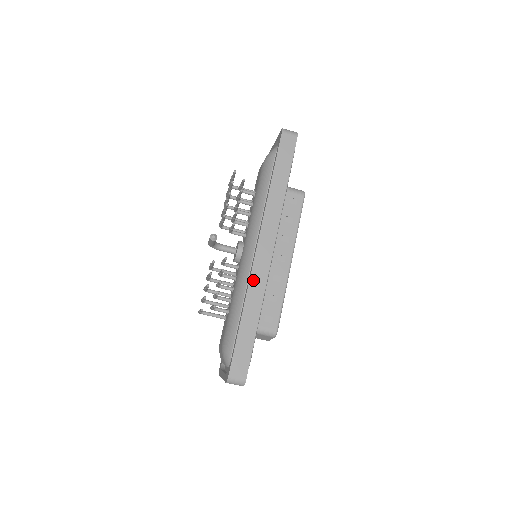
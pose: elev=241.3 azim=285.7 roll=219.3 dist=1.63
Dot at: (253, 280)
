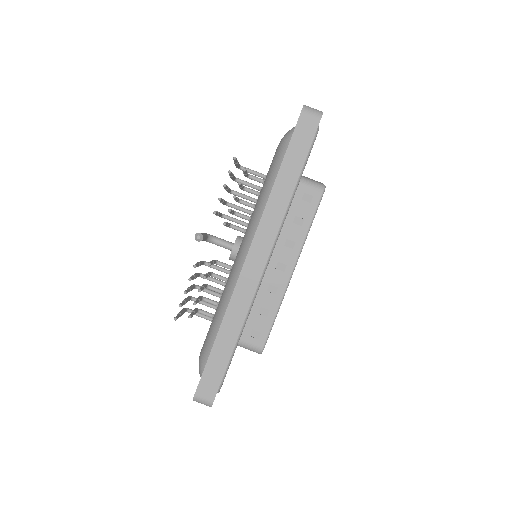
Dot at: (237, 294)
